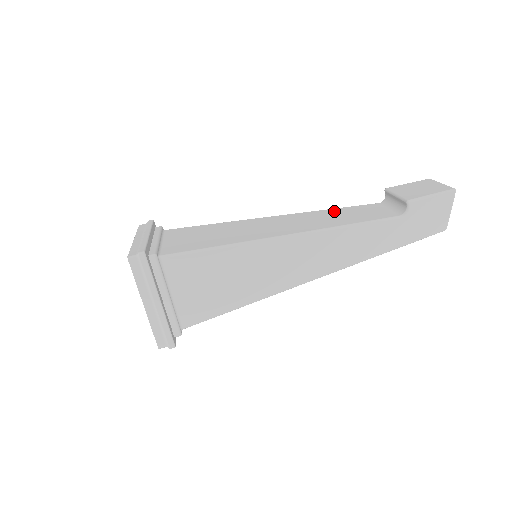
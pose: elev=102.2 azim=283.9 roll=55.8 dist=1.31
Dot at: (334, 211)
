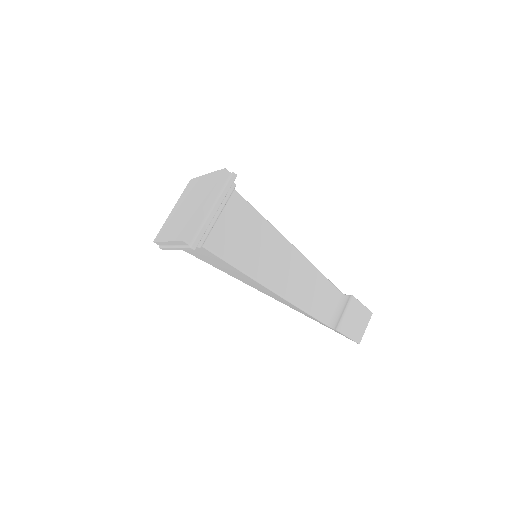
Dot at: (318, 280)
